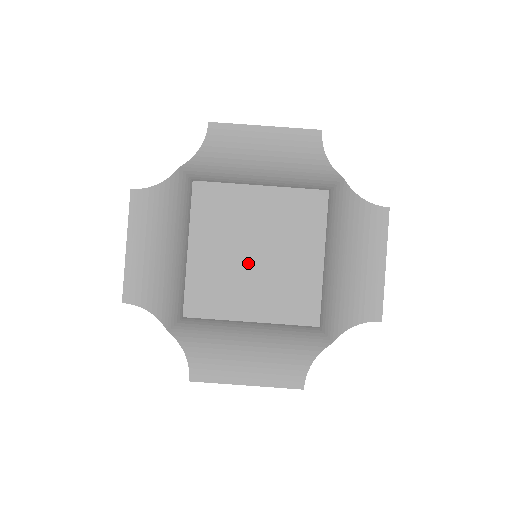
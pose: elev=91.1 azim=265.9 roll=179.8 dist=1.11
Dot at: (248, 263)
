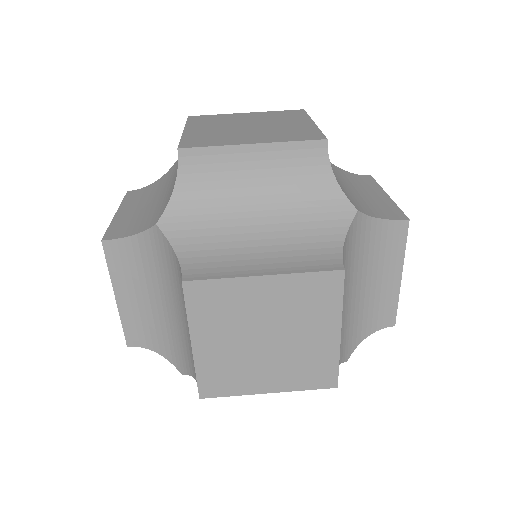
Dot at: (243, 129)
